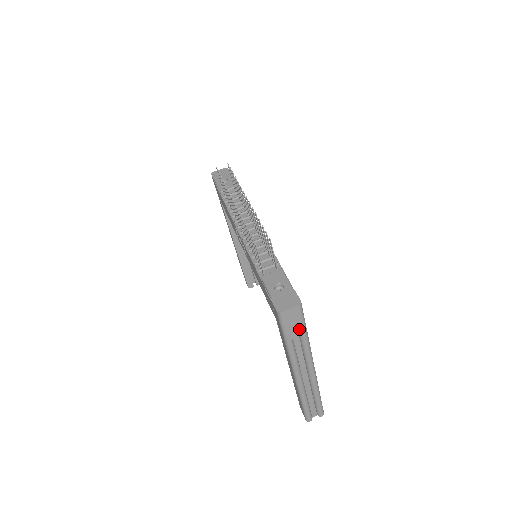
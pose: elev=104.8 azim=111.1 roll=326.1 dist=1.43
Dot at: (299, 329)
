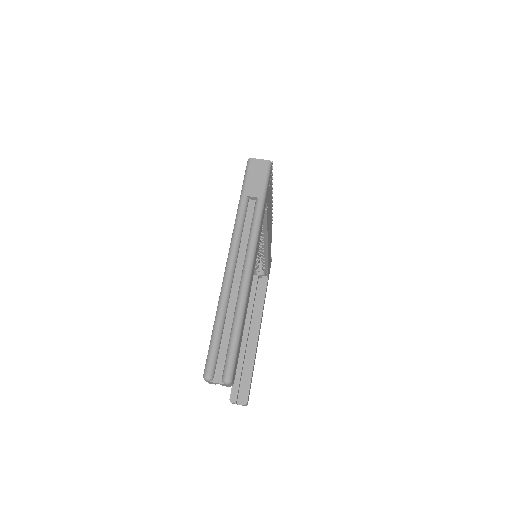
Dot at: (258, 188)
